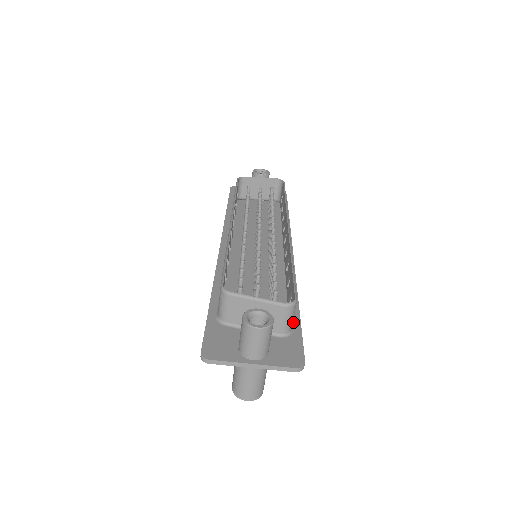
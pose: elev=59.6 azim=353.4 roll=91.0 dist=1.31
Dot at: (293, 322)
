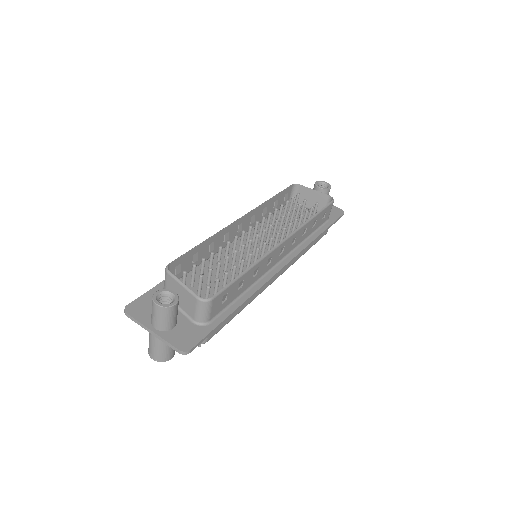
Dot at: (217, 318)
